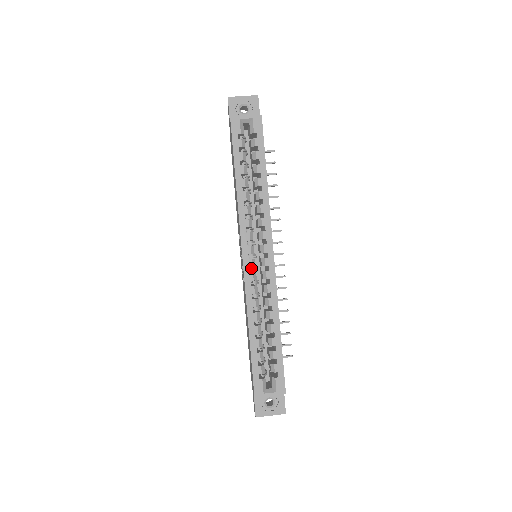
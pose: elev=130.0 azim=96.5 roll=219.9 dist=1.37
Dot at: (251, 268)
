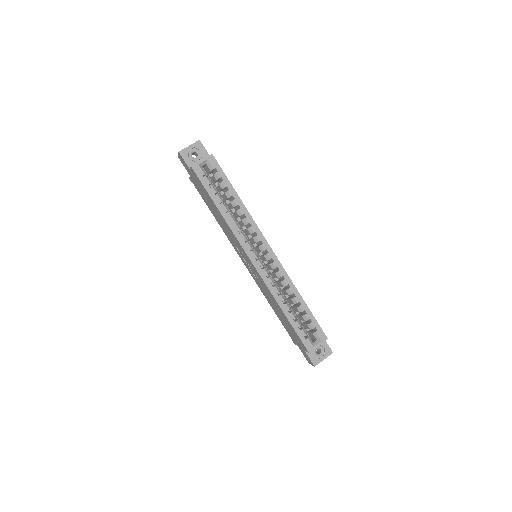
Dot at: (260, 266)
